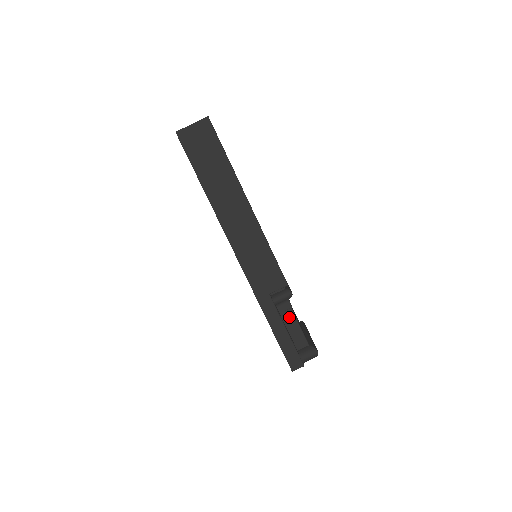
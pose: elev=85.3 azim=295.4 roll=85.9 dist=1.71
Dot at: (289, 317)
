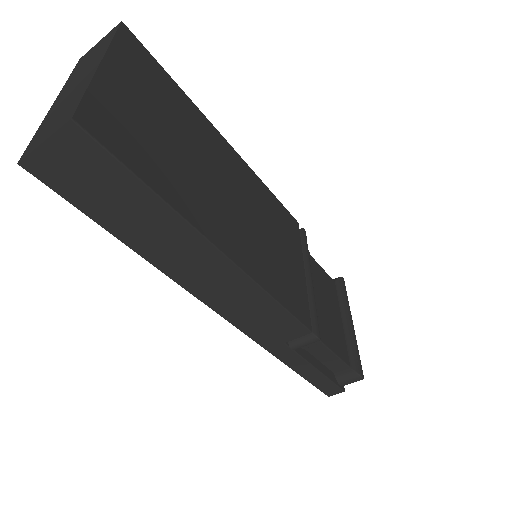
Dot at: (318, 349)
